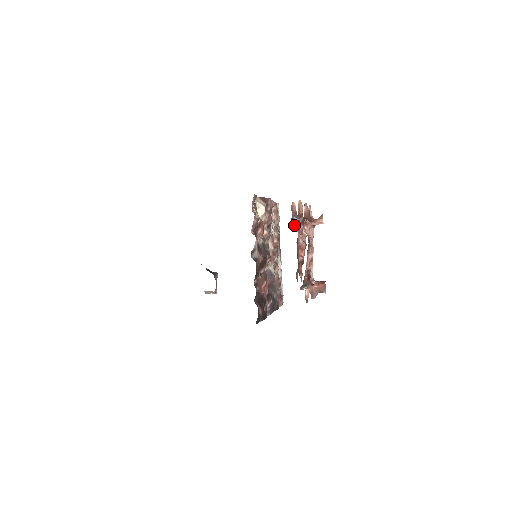
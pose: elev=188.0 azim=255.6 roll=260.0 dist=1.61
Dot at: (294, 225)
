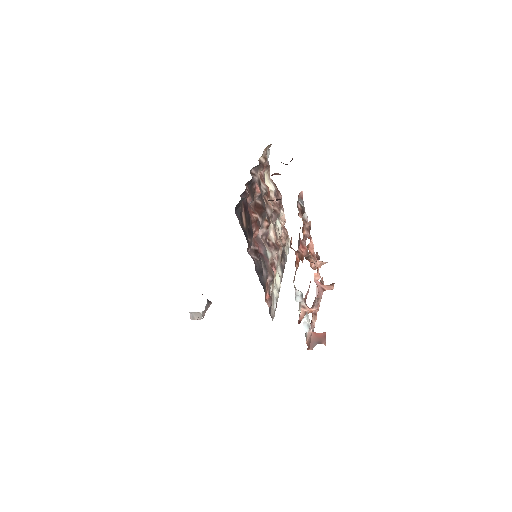
Dot at: (298, 209)
